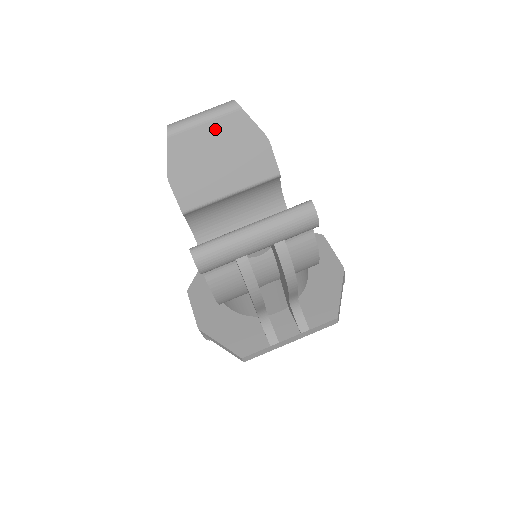
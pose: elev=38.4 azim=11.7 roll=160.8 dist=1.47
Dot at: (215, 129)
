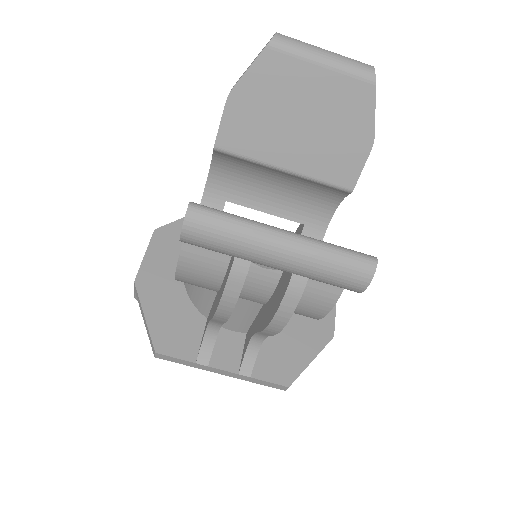
Dot at: (327, 83)
